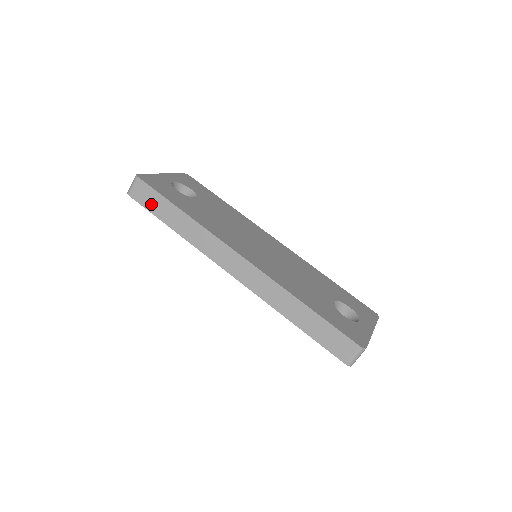
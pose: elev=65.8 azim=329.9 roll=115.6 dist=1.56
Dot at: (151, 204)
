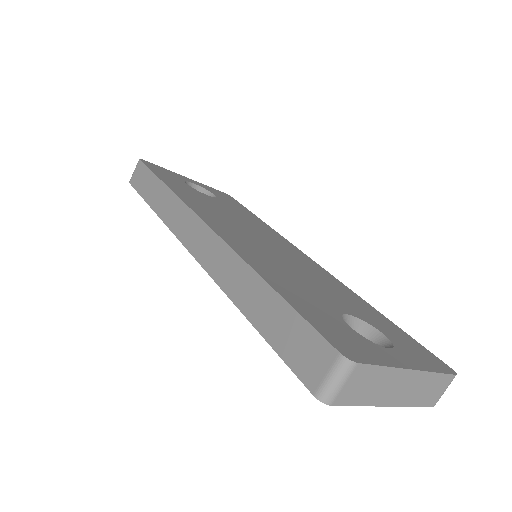
Dot at: (142, 185)
